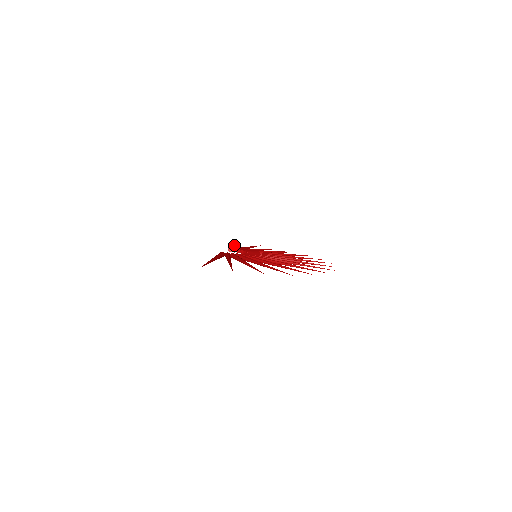
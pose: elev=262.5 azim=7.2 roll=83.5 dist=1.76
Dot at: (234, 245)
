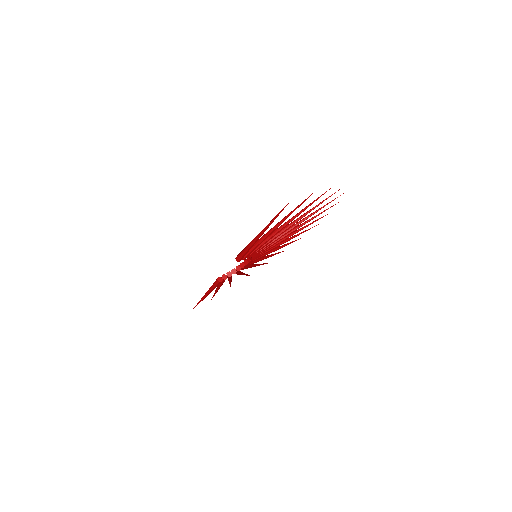
Dot at: (205, 293)
